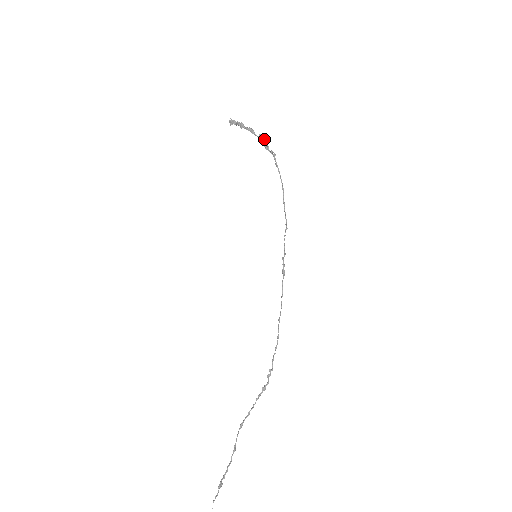
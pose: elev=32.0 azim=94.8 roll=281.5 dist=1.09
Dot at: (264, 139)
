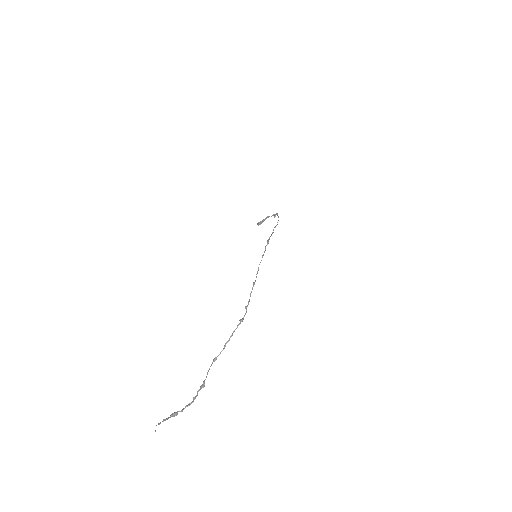
Dot at: (274, 214)
